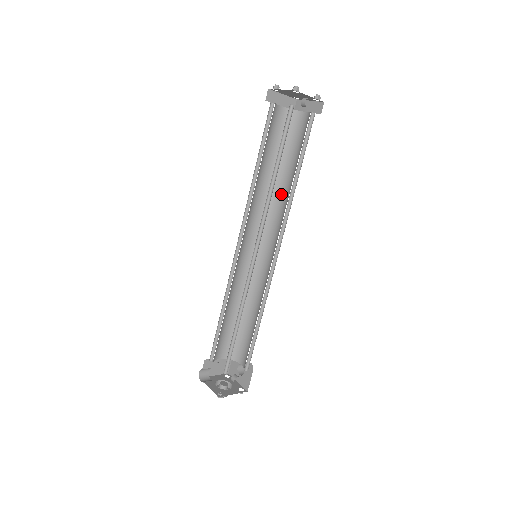
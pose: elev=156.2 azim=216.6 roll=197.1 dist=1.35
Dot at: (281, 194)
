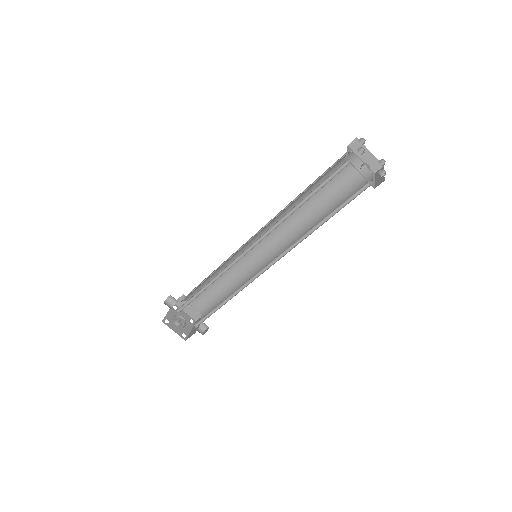
Dot at: occluded
